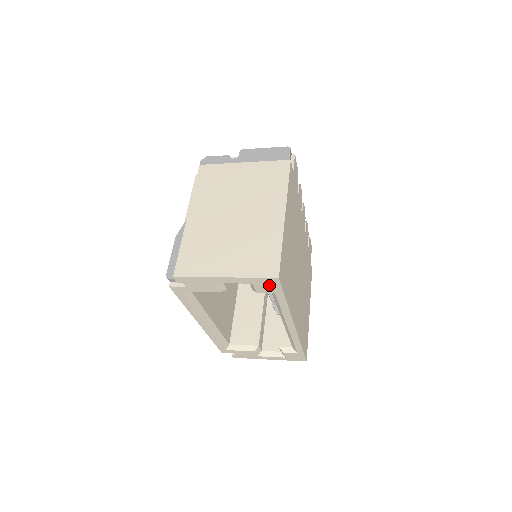
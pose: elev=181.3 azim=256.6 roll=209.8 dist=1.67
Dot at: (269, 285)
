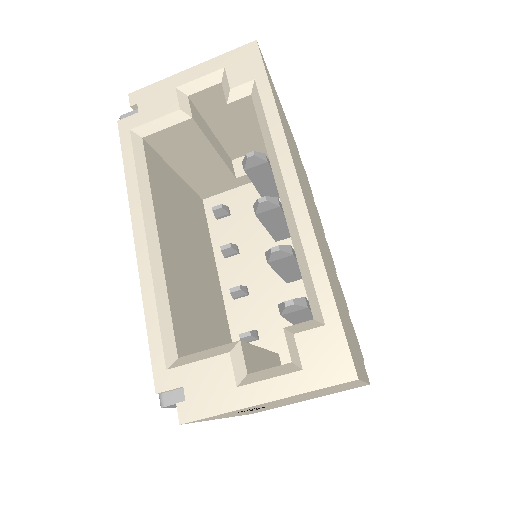
Dot at: (246, 63)
